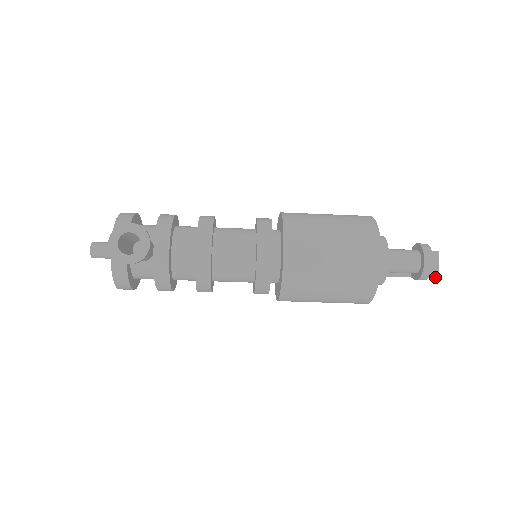
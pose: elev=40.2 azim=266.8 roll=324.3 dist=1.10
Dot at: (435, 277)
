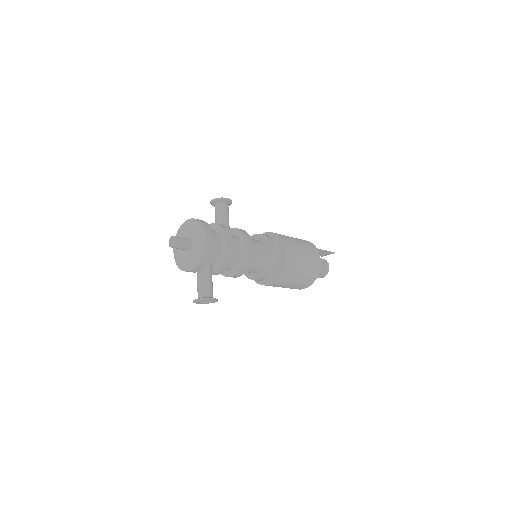
Dot at: (322, 256)
